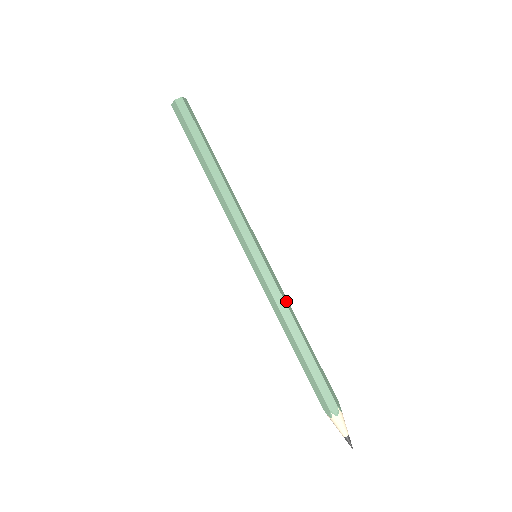
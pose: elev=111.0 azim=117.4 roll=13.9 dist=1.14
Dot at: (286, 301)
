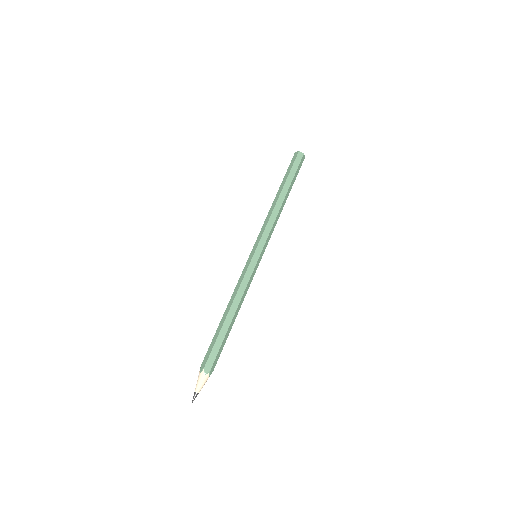
Dot at: (246, 291)
